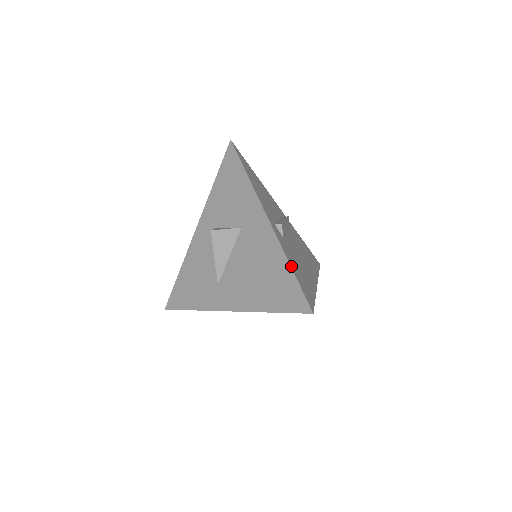
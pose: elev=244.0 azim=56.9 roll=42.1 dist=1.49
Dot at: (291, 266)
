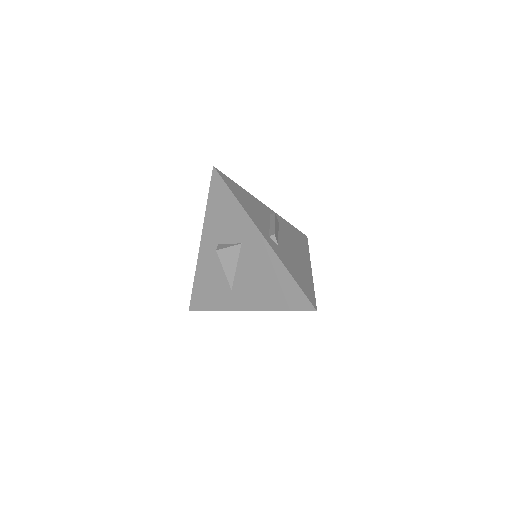
Dot at: (291, 274)
